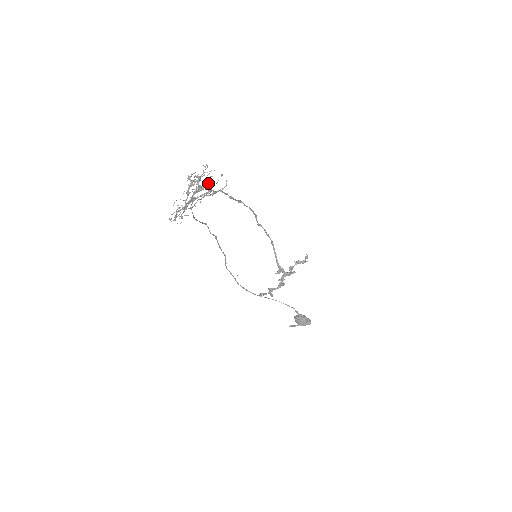
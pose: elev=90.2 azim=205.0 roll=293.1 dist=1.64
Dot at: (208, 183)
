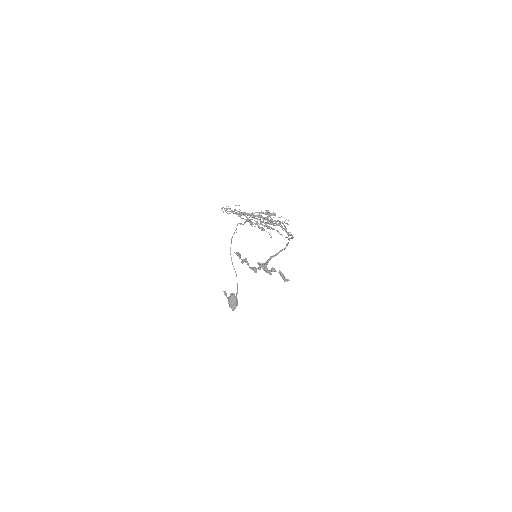
Dot at: (275, 225)
